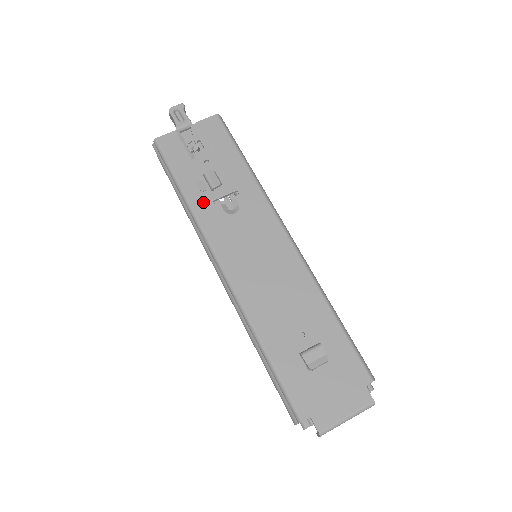
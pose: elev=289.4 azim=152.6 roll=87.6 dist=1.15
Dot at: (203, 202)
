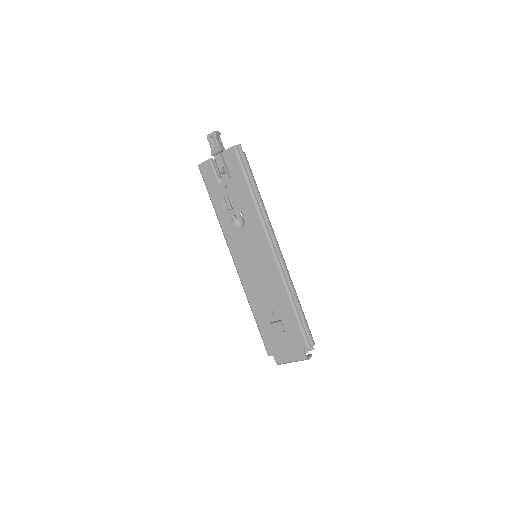
Dot at: (225, 217)
